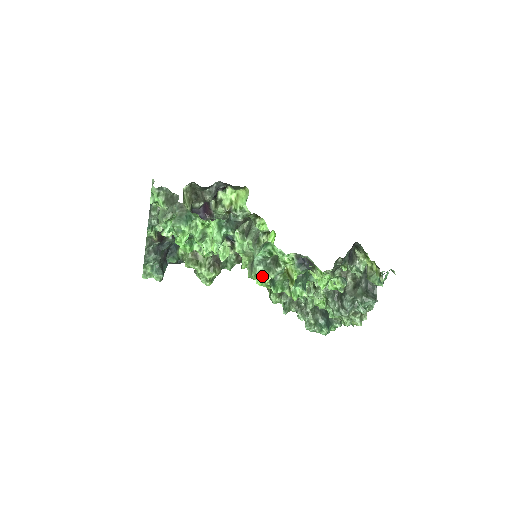
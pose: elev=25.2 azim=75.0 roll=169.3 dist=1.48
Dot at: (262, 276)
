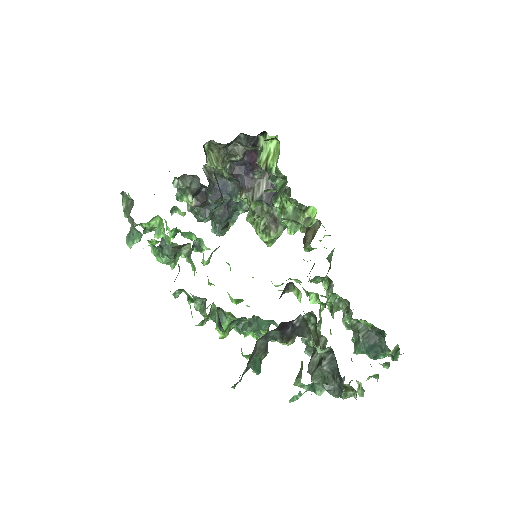
Dot at: occluded
